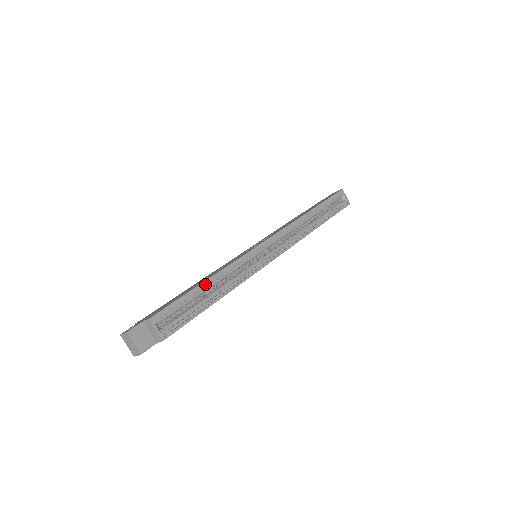
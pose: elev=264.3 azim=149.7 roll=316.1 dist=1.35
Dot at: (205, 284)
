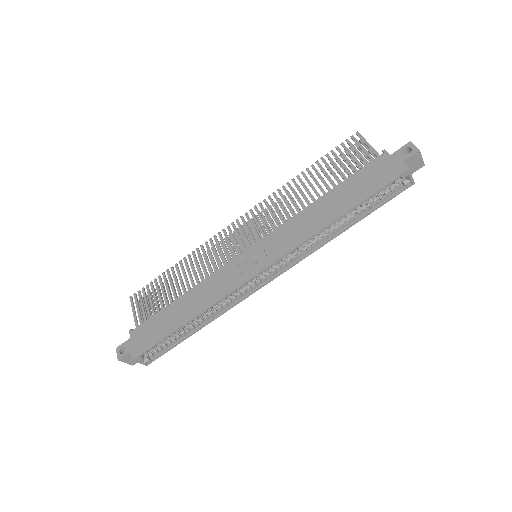
Dot at: (184, 324)
